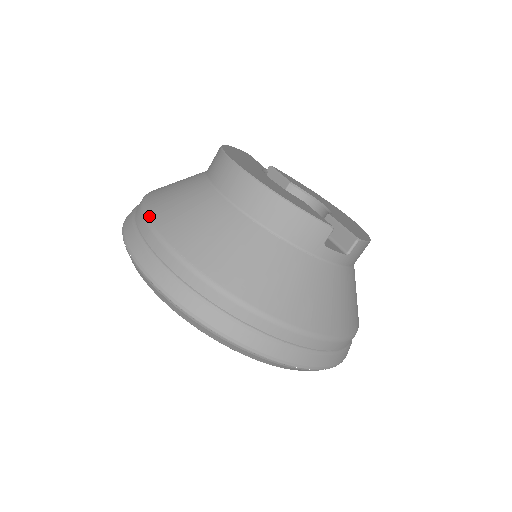
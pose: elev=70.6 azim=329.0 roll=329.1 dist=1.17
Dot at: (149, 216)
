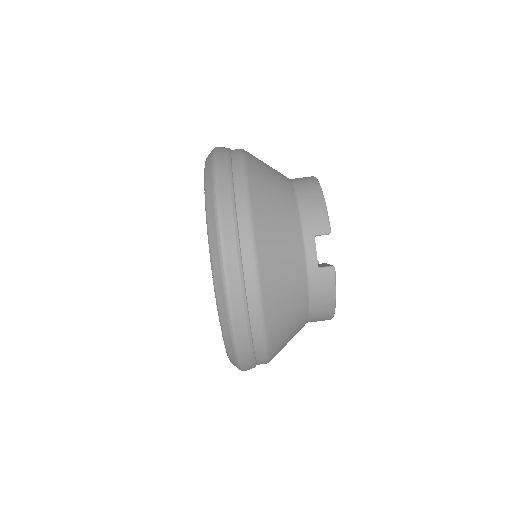
Dot at: occluded
